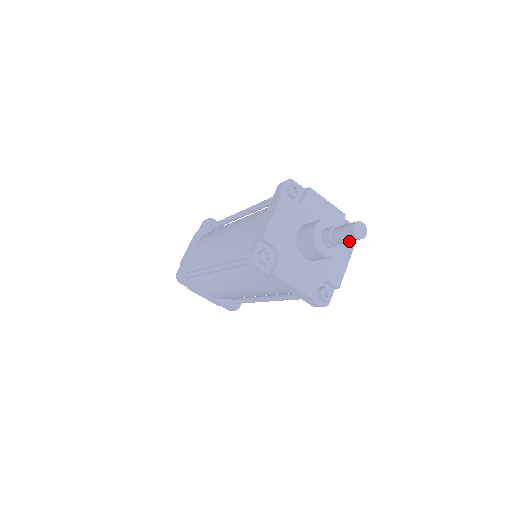
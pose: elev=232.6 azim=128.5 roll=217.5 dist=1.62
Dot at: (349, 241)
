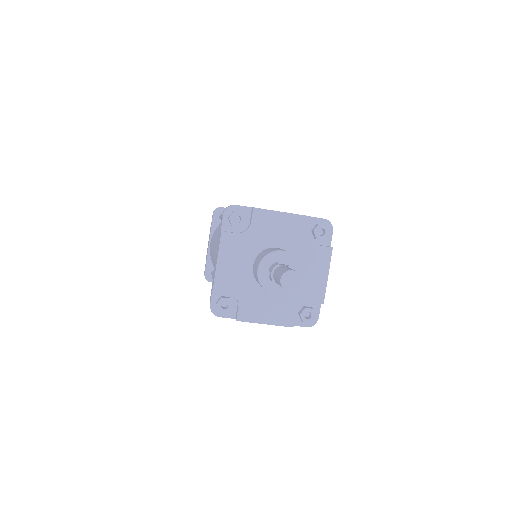
Dot at: occluded
